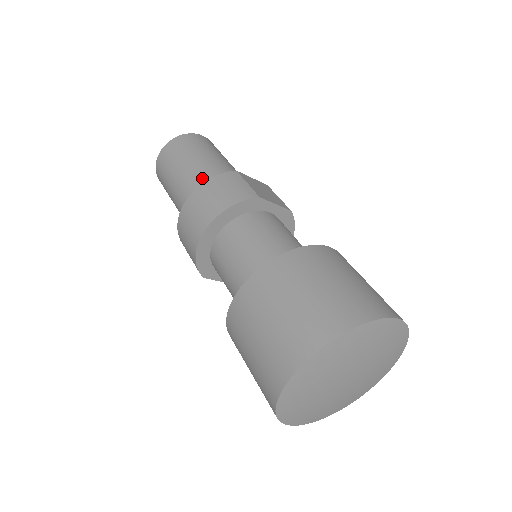
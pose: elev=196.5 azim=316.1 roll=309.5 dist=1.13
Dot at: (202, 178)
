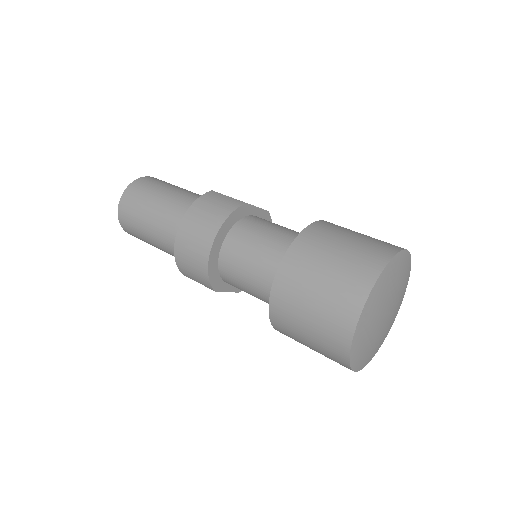
Dot at: (180, 207)
